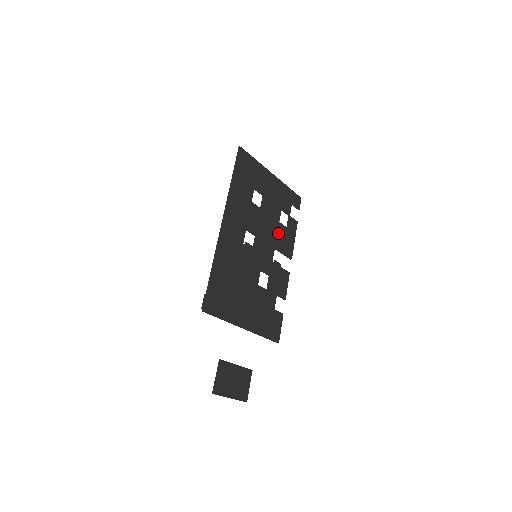
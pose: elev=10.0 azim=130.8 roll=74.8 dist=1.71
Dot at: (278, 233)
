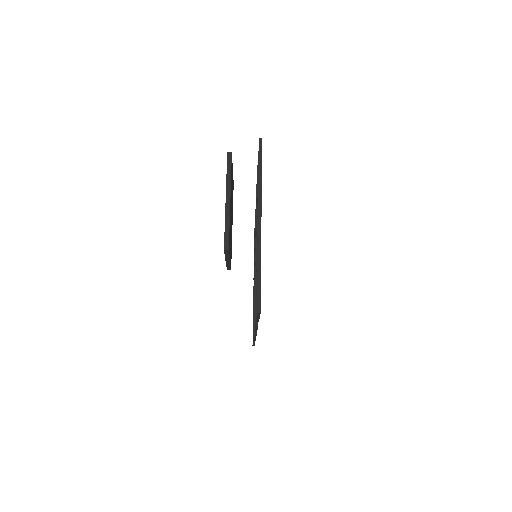
Dot at: occluded
